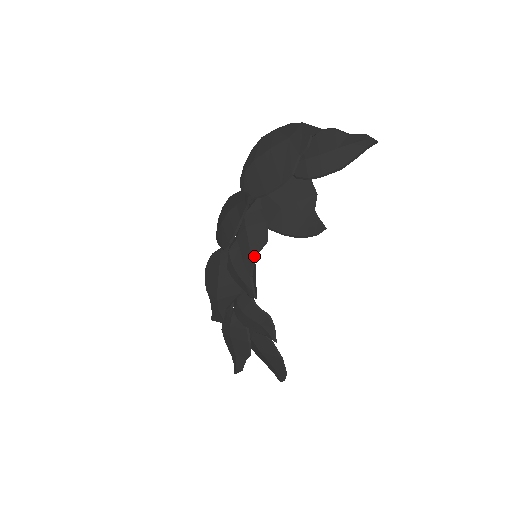
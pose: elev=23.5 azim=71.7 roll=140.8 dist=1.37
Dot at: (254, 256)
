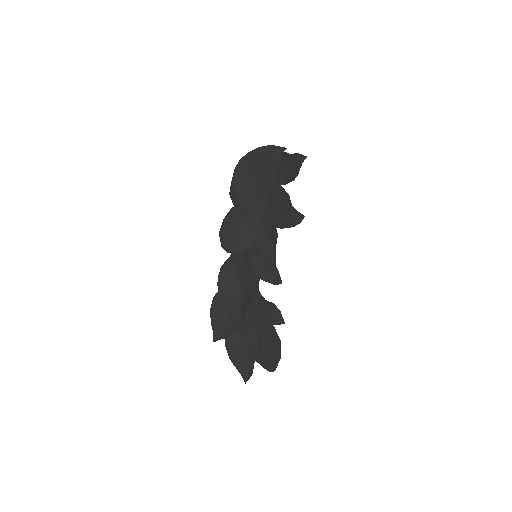
Dot at: (275, 247)
